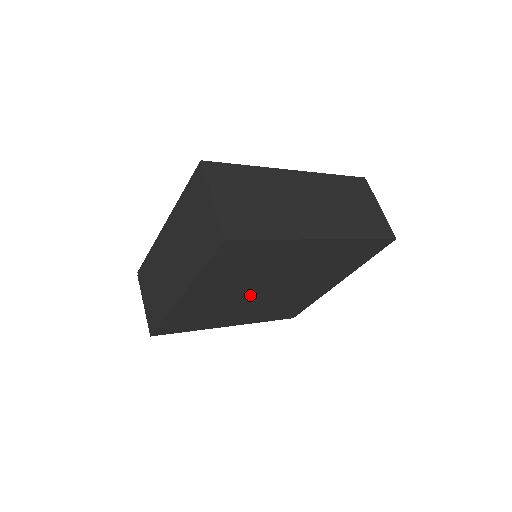
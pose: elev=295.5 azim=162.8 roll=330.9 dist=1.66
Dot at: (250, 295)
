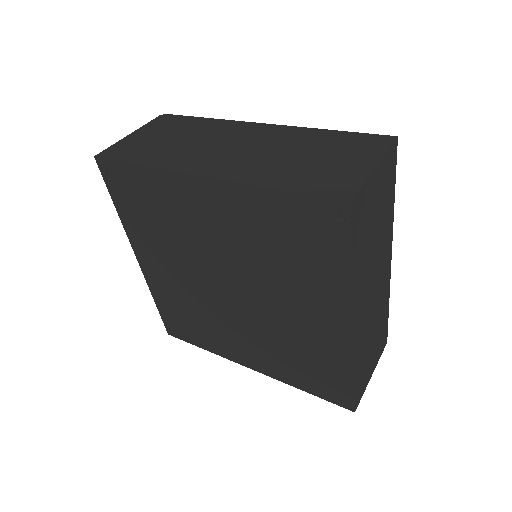
Dot at: (214, 269)
